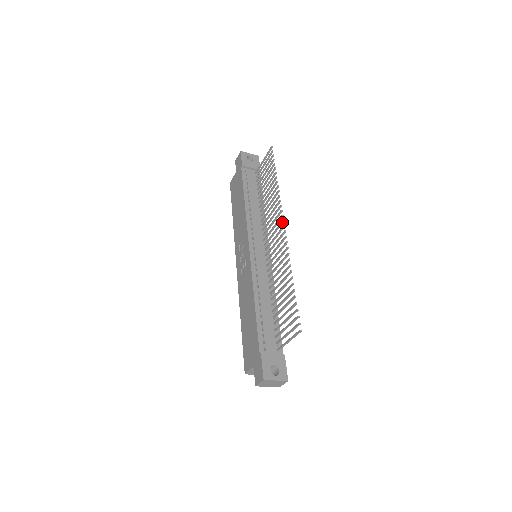
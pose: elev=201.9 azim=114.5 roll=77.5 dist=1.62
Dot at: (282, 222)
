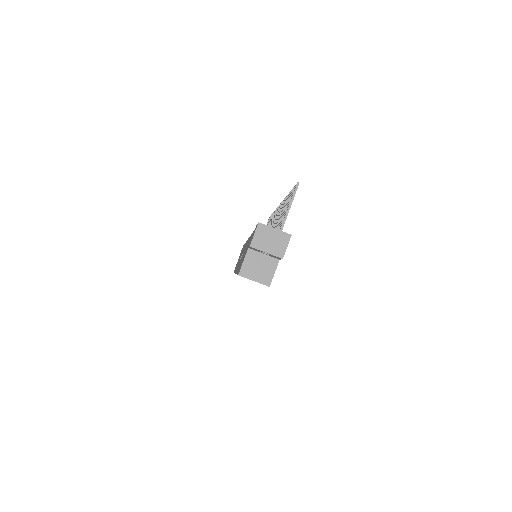
Dot at: occluded
